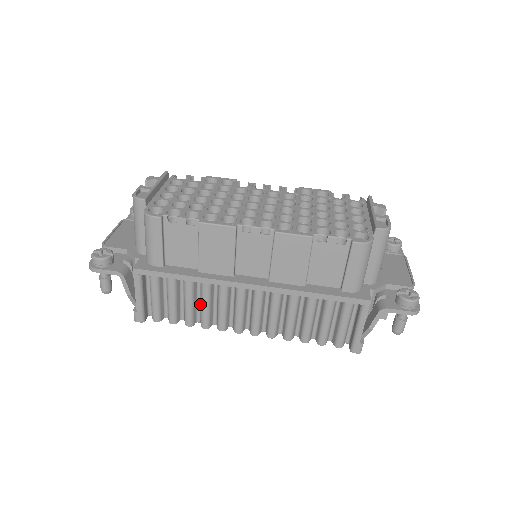
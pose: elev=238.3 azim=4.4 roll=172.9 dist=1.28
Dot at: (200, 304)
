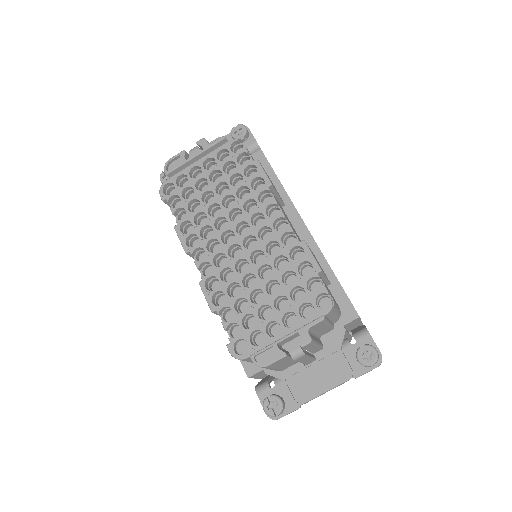
Dot at: occluded
